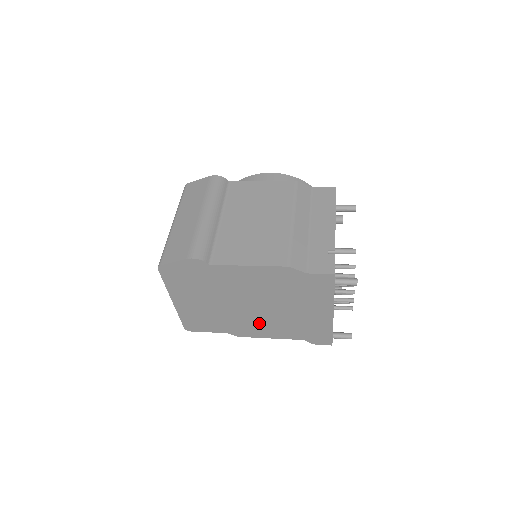
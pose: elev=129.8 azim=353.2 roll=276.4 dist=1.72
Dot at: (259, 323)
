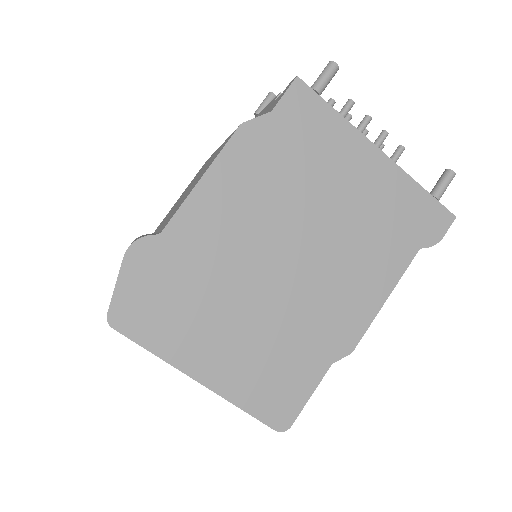
Dot at: (338, 285)
